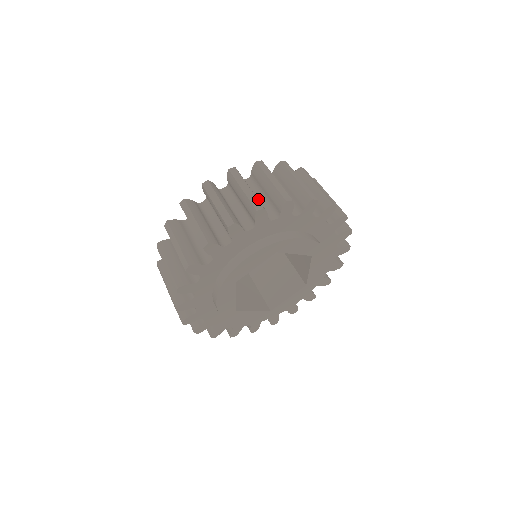
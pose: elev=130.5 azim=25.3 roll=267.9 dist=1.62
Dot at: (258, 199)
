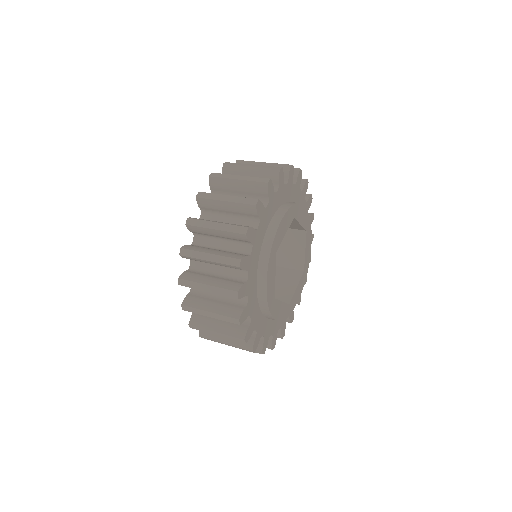
Dot at: occluded
